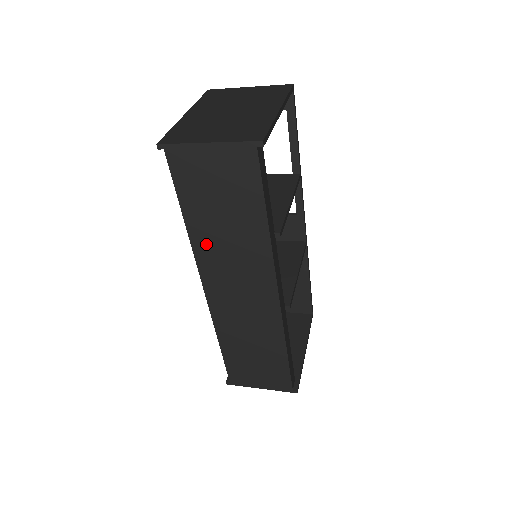
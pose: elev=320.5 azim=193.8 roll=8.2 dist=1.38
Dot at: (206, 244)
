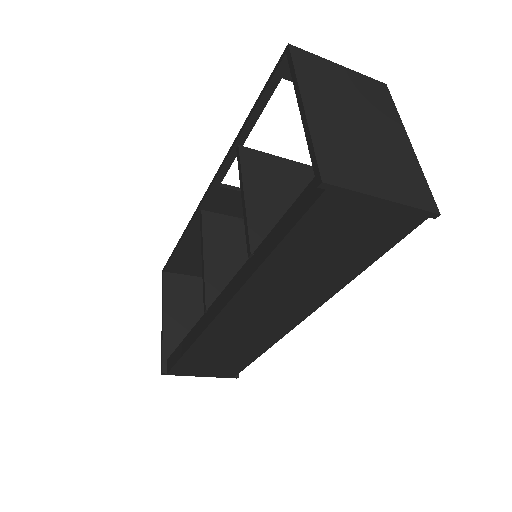
Dot at: (272, 277)
